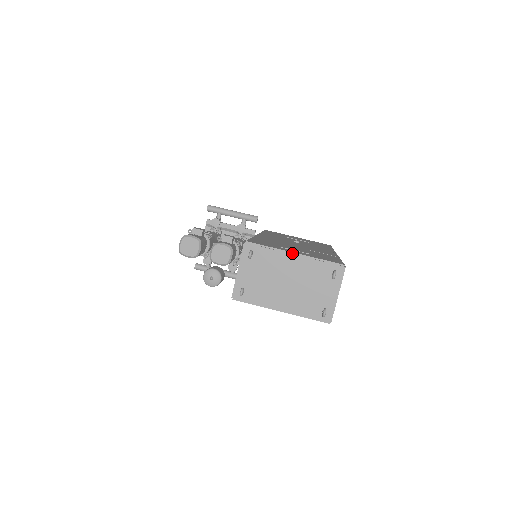
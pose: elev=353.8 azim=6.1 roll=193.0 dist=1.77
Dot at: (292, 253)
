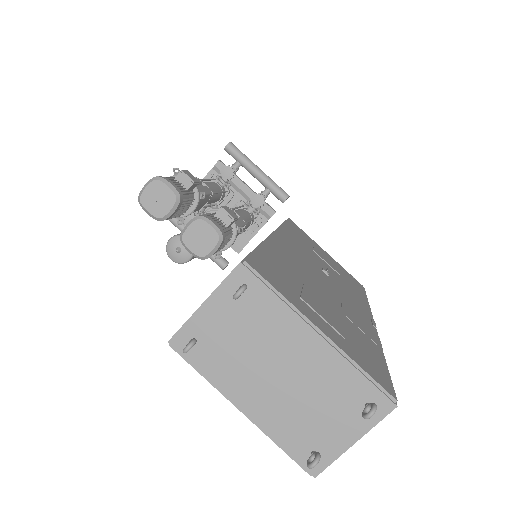
Dot at: (316, 328)
